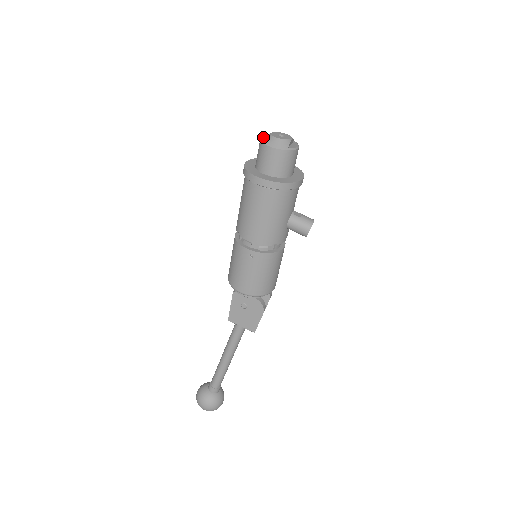
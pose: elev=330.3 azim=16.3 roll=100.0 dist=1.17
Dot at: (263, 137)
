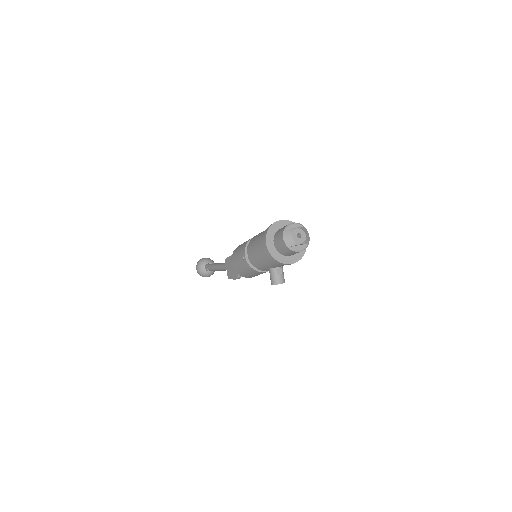
Dot at: (293, 224)
